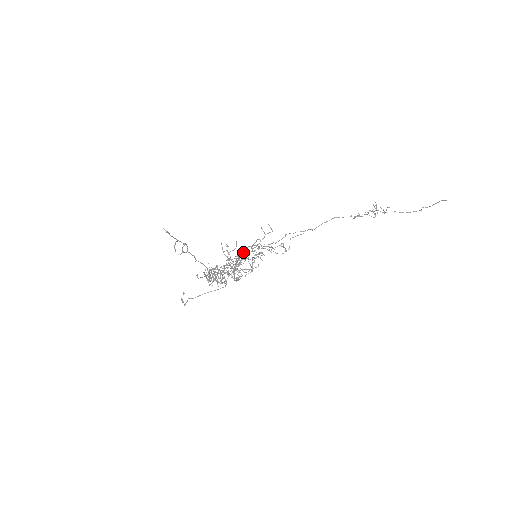
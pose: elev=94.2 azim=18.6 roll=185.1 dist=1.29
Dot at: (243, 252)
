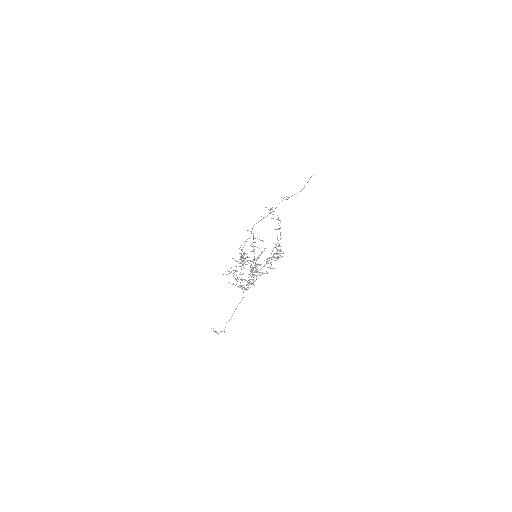
Dot at: (280, 233)
